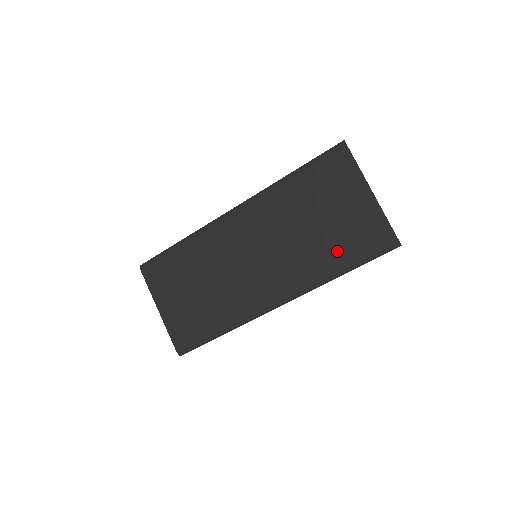
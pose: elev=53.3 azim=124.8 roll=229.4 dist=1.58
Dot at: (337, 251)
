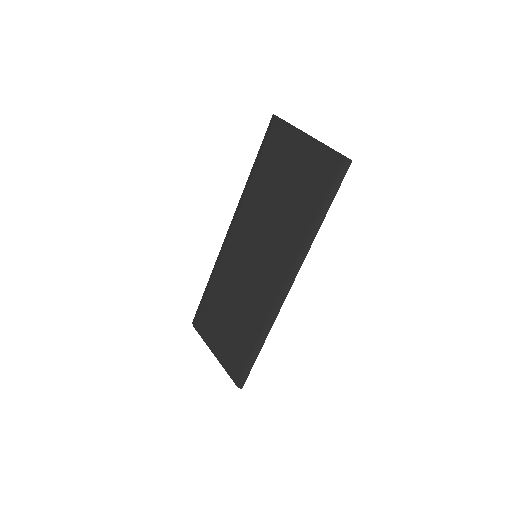
Dot at: (306, 205)
